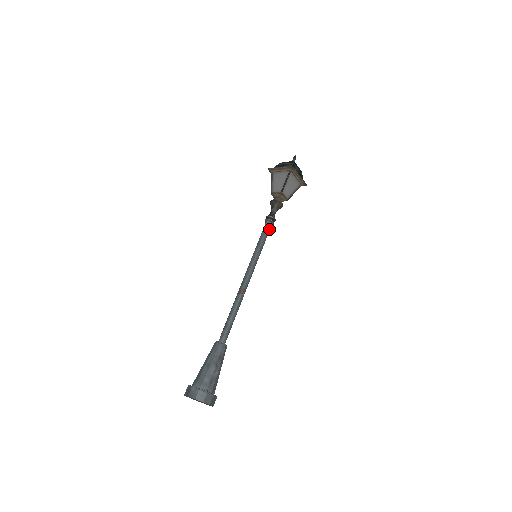
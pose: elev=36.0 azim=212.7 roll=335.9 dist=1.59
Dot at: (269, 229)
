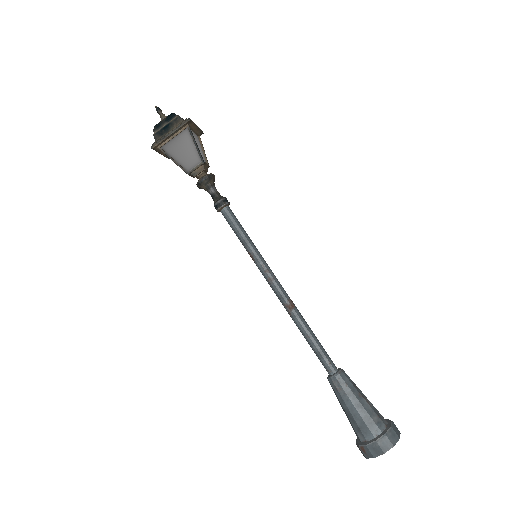
Dot at: (234, 215)
